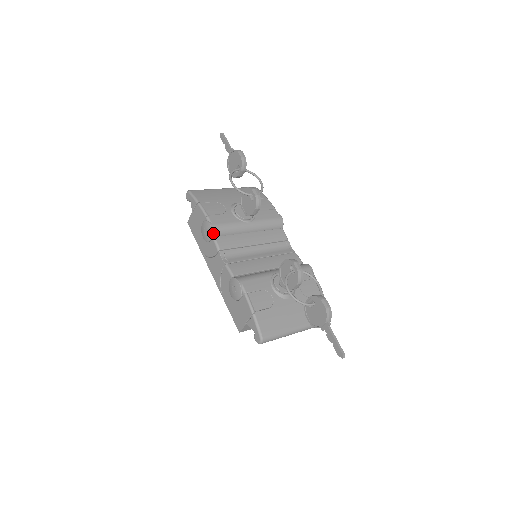
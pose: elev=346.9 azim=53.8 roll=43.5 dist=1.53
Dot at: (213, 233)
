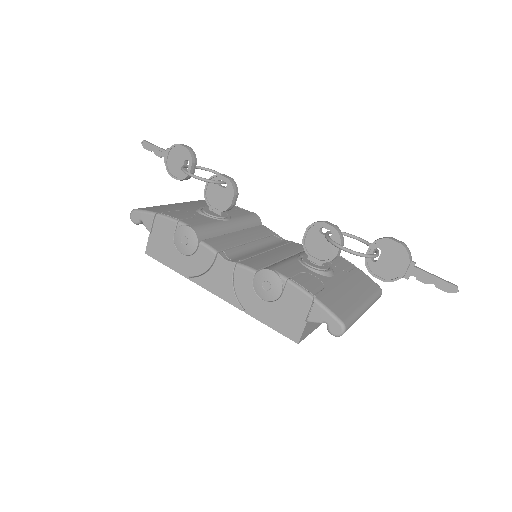
Dot at: (198, 236)
